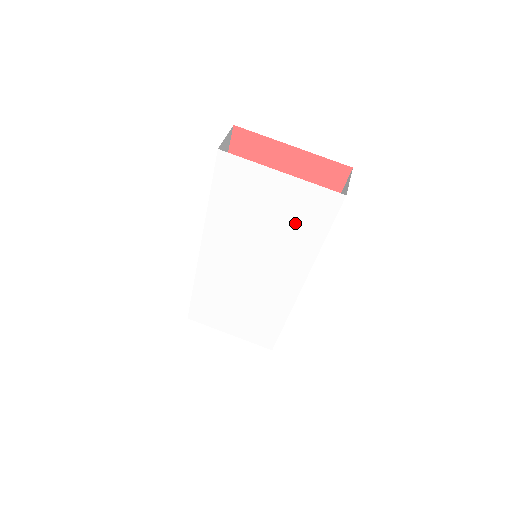
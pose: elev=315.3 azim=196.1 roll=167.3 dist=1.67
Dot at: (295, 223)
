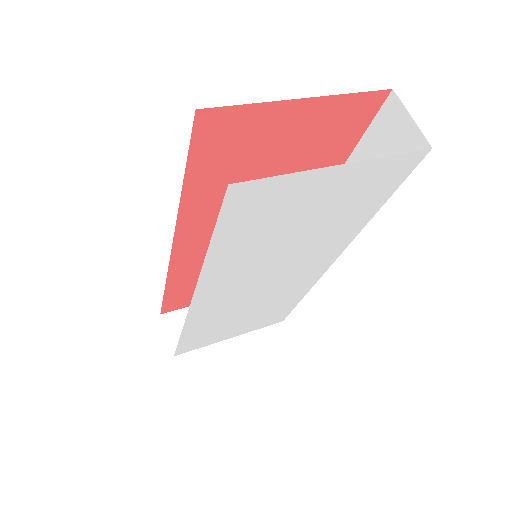
Dot at: (344, 211)
